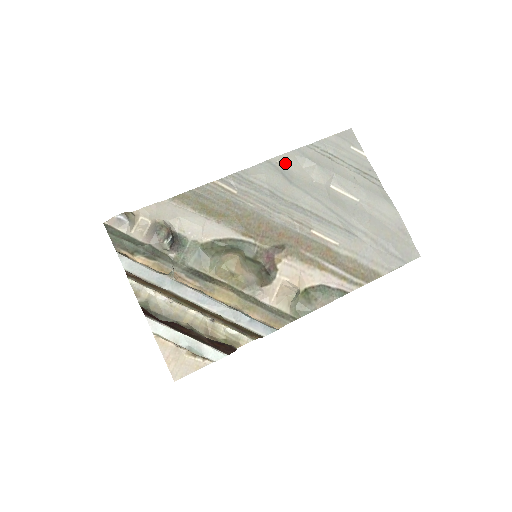
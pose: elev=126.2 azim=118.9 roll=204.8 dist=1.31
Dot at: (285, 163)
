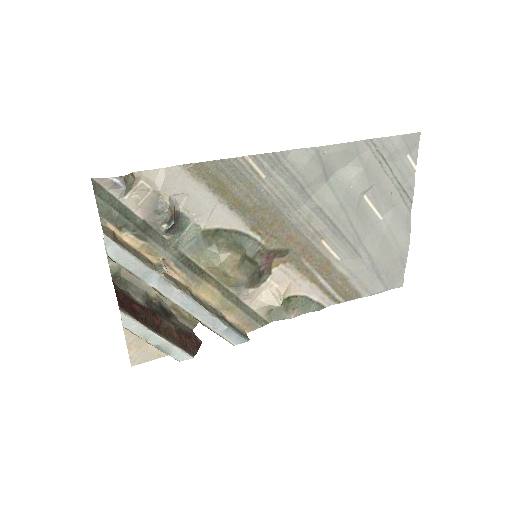
Dot at: (333, 156)
